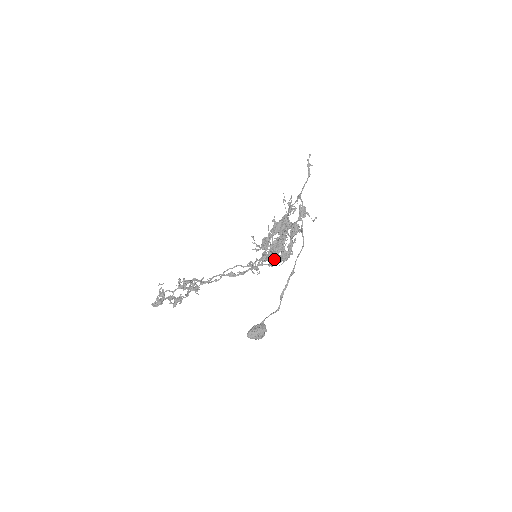
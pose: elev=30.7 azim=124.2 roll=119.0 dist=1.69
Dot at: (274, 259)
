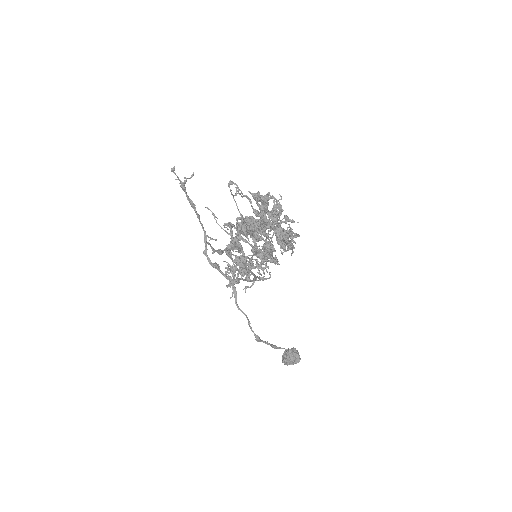
Dot at: (273, 260)
